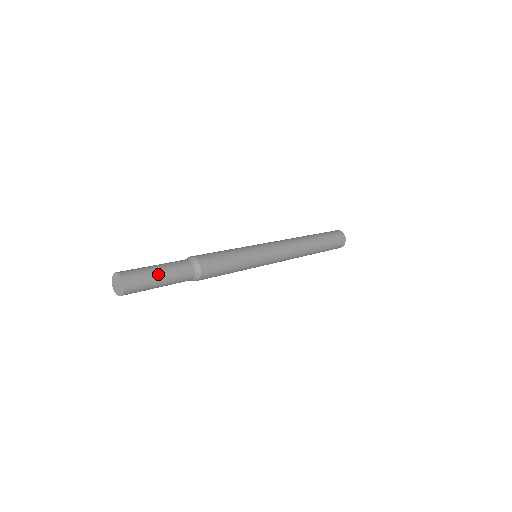
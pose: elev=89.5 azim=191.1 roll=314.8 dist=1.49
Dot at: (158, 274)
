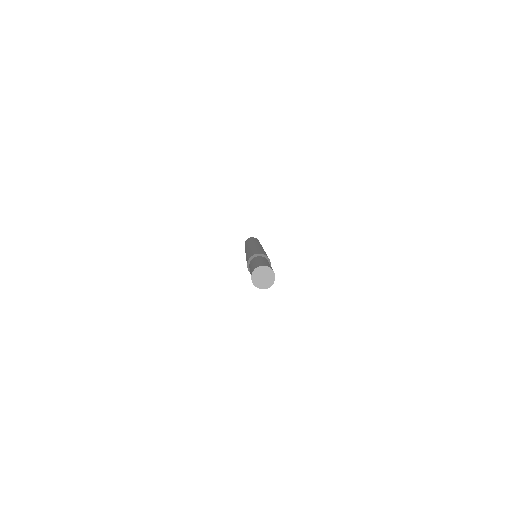
Dot at: occluded
